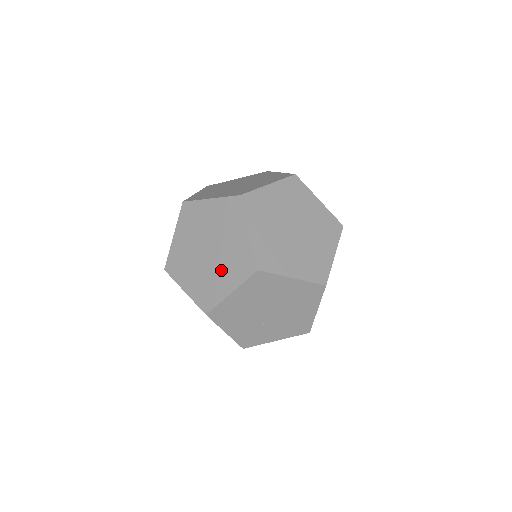
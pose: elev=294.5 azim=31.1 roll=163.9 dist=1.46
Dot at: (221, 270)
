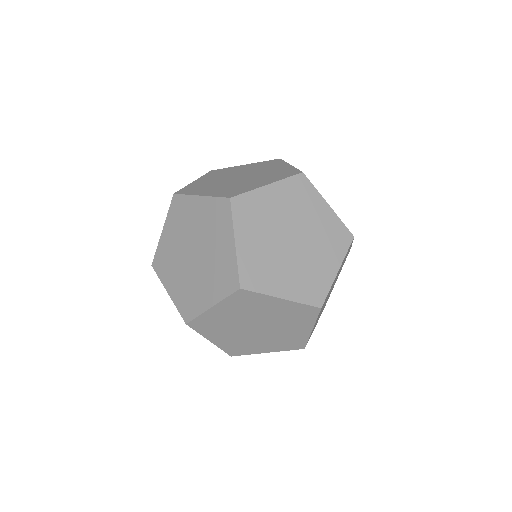
Dot at: (317, 254)
